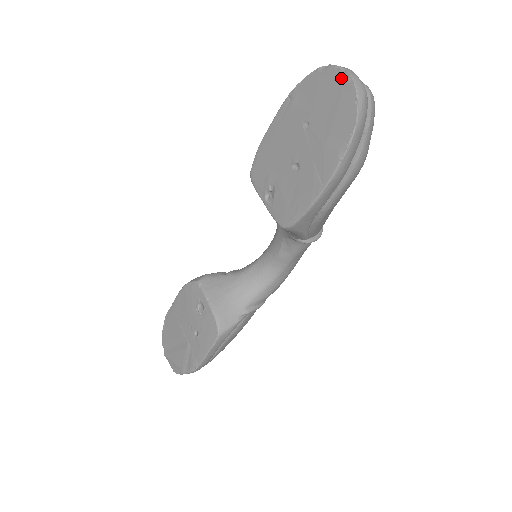
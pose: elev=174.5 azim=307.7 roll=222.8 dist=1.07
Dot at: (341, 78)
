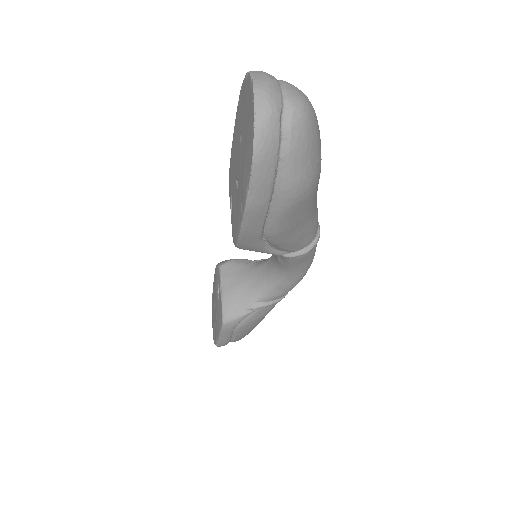
Dot at: (250, 92)
